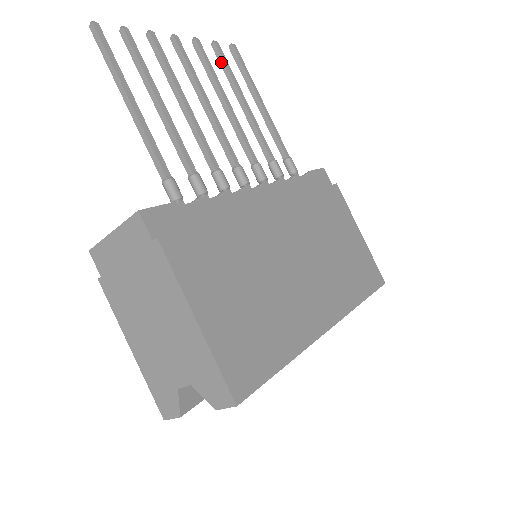
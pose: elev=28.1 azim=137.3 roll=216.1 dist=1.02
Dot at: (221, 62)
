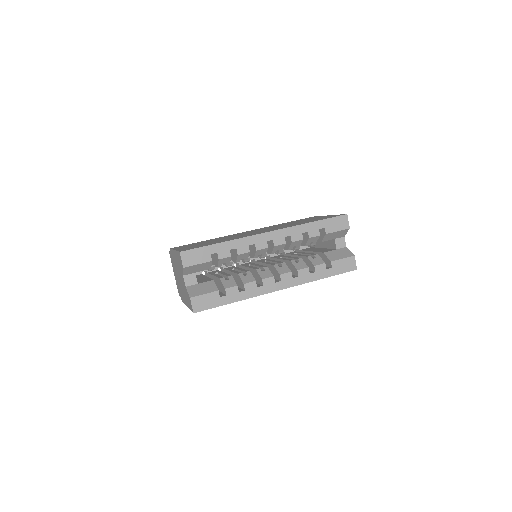
Dot at: occluded
